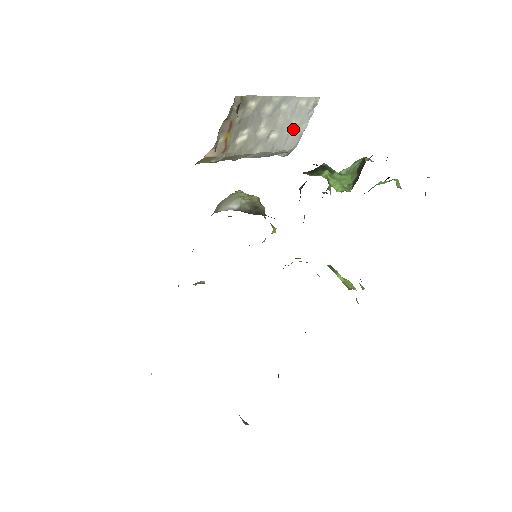
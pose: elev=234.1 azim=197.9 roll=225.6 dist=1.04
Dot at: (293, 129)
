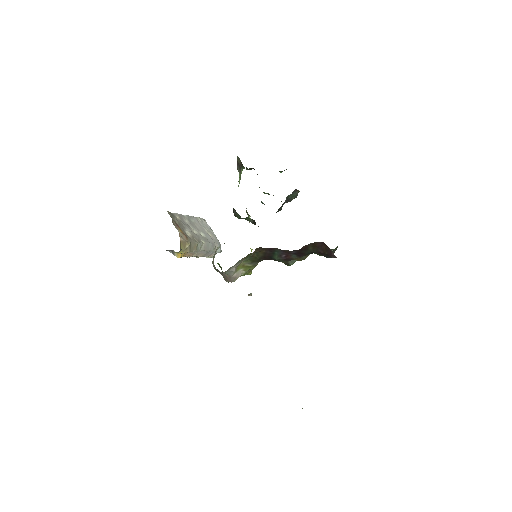
Dot at: (208, 233)
